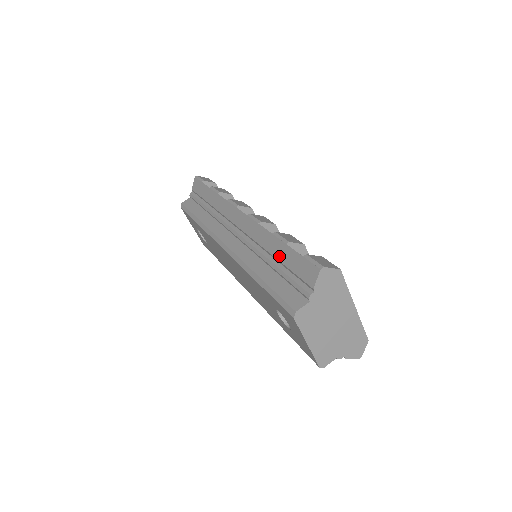
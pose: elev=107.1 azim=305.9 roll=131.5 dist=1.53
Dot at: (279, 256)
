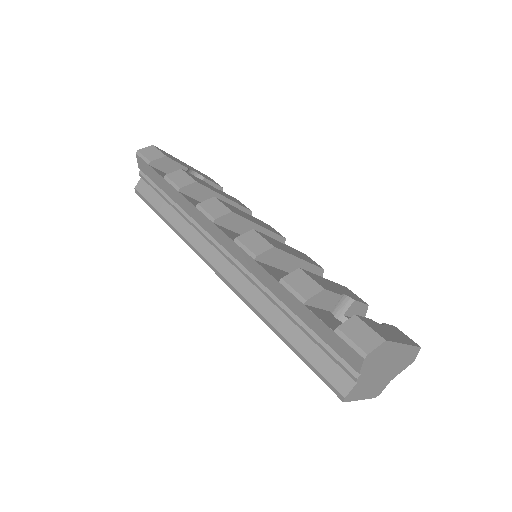
Dot at: (298, 314)
